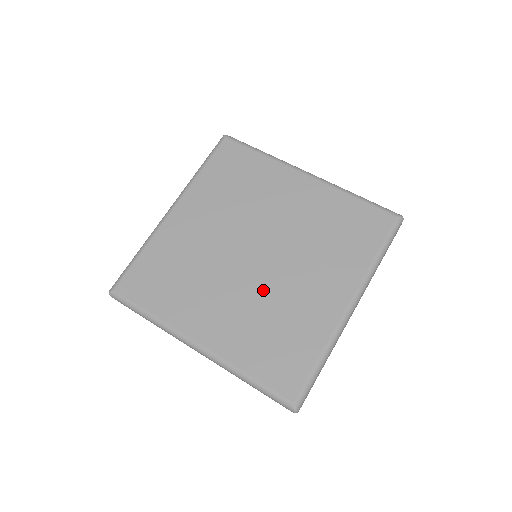
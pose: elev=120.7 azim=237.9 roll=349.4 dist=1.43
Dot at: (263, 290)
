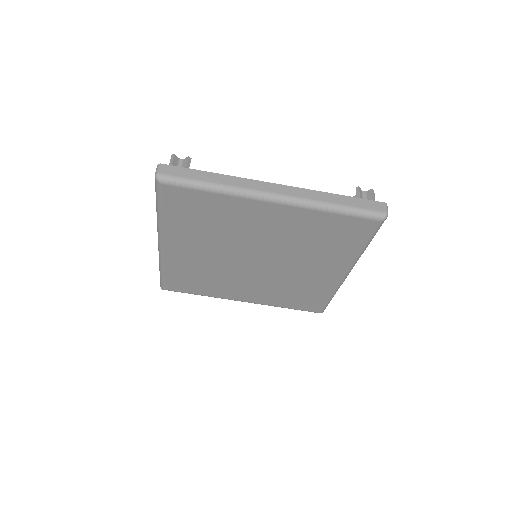
Dot at: (274, 277)
